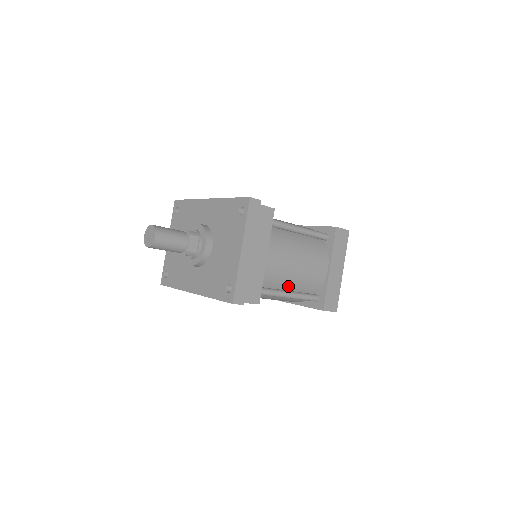
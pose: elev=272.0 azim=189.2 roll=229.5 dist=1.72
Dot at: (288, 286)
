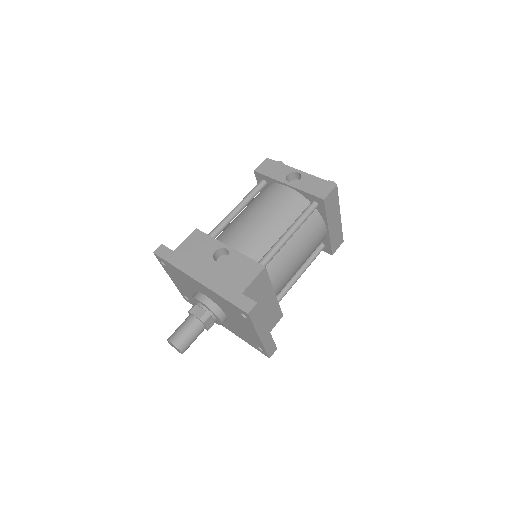
Dot at: occluded
